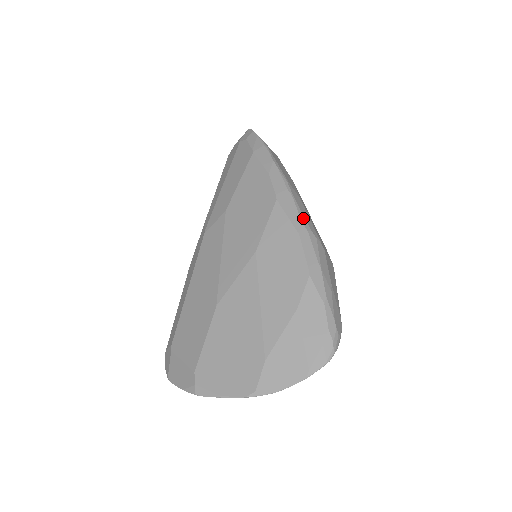
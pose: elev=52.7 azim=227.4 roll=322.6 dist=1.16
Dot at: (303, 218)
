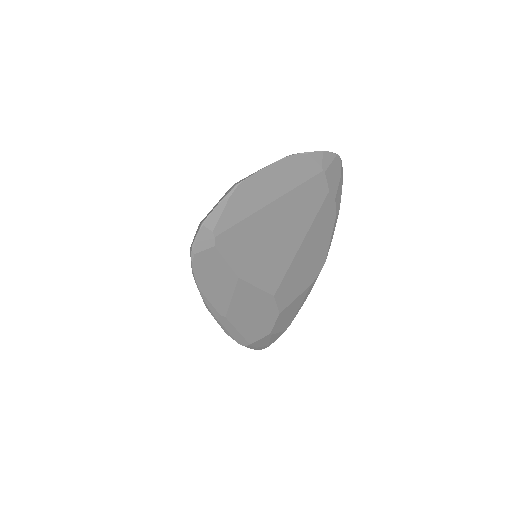
Dot at: occluded
